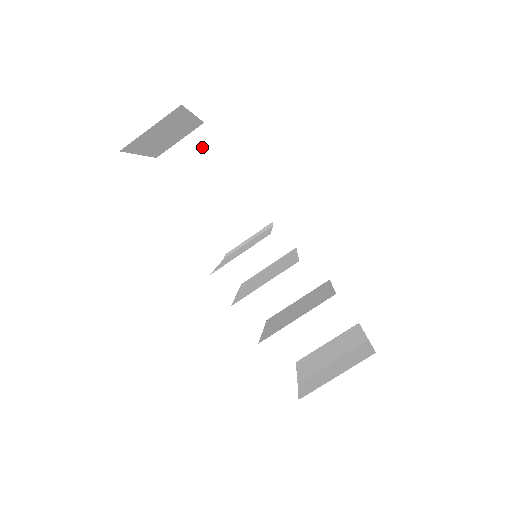
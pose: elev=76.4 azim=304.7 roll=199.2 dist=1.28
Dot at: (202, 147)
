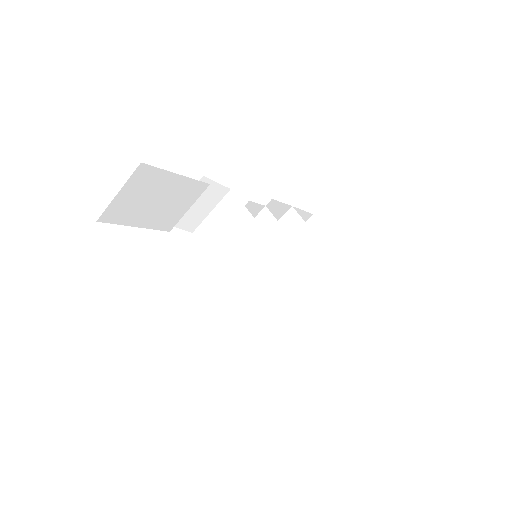
Dot at: (146, 183)
